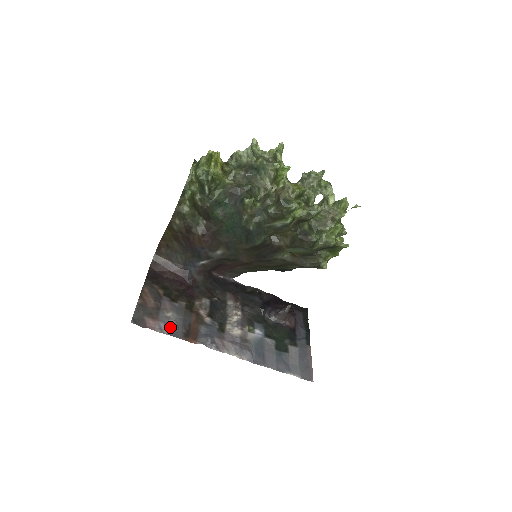
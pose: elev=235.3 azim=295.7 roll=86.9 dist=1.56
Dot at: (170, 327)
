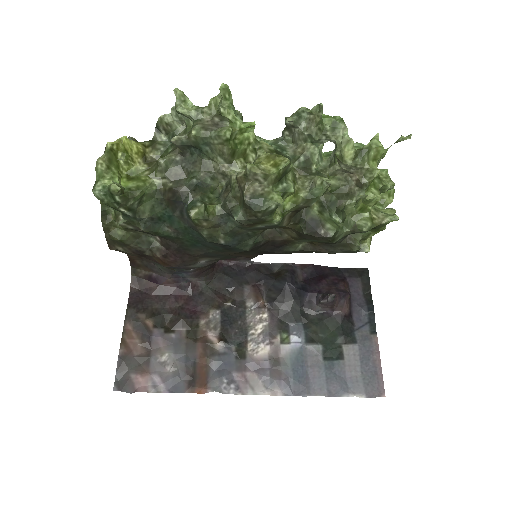
Dot at: (167, 379)
